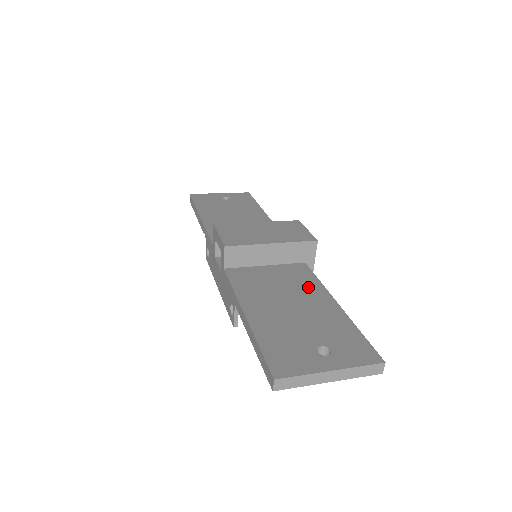
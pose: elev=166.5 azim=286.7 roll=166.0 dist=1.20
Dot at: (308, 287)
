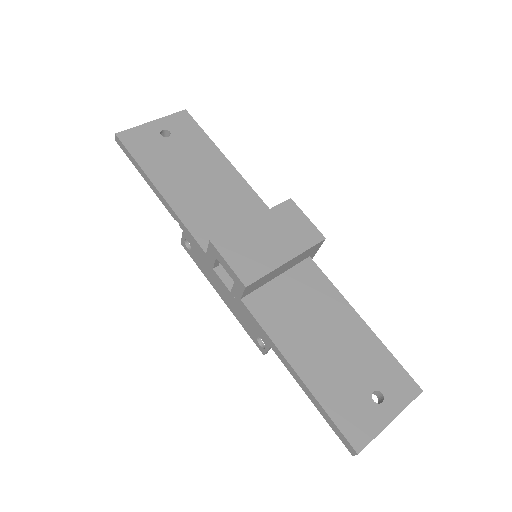
Dot at: (329, 302)
